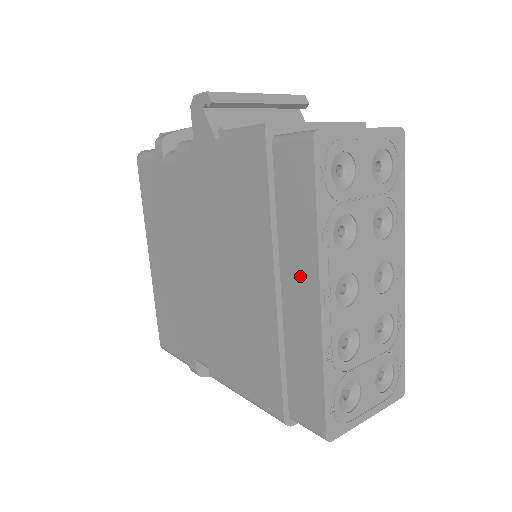
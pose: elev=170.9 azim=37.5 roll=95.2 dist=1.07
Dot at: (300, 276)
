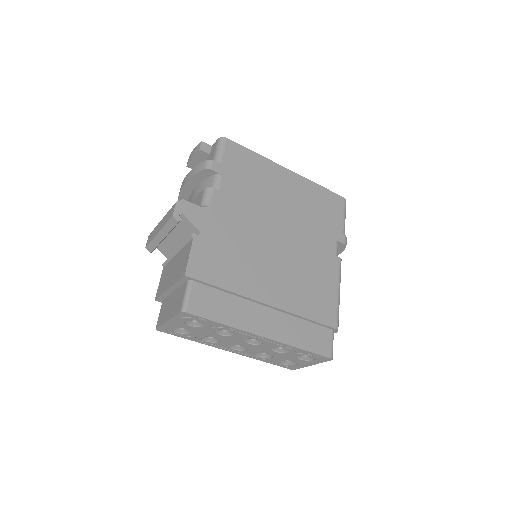
Dot at: occluded
